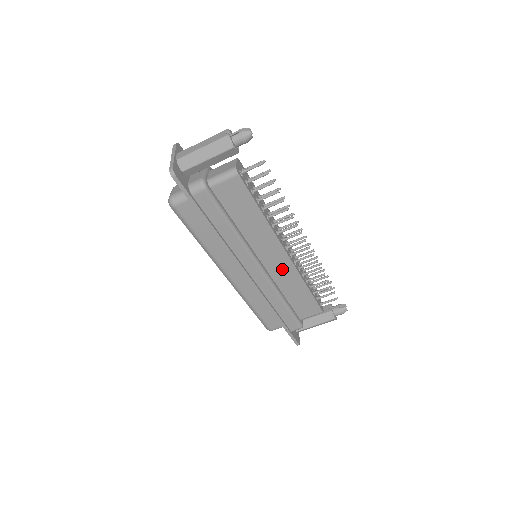
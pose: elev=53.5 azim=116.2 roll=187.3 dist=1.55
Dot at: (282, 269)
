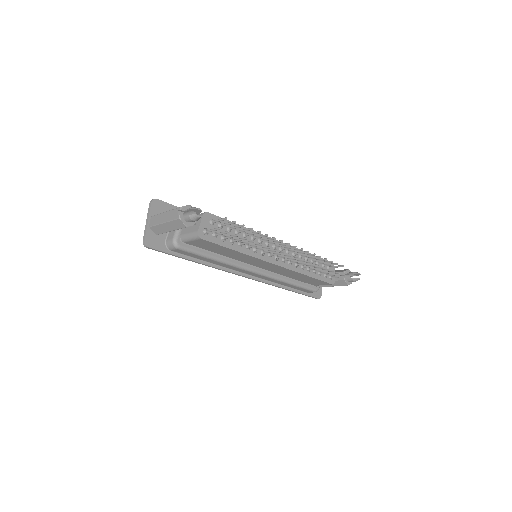
Dot at: (278, 269)
